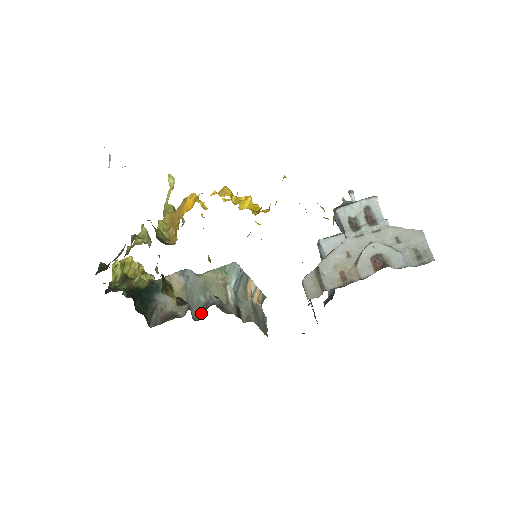
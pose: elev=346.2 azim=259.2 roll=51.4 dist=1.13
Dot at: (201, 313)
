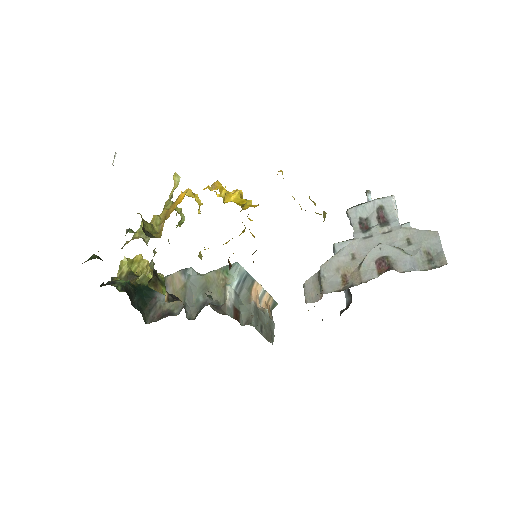
Dot at: (197, 313)
